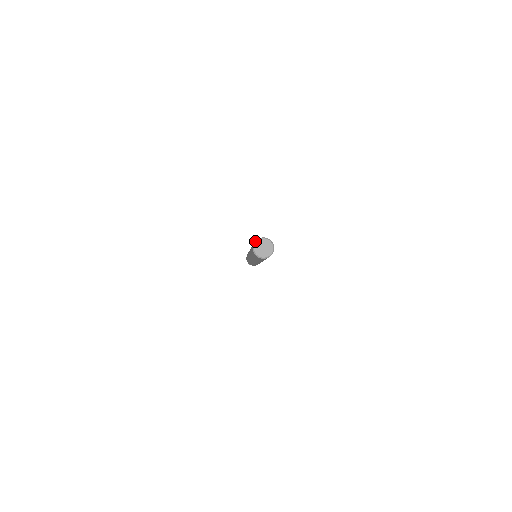
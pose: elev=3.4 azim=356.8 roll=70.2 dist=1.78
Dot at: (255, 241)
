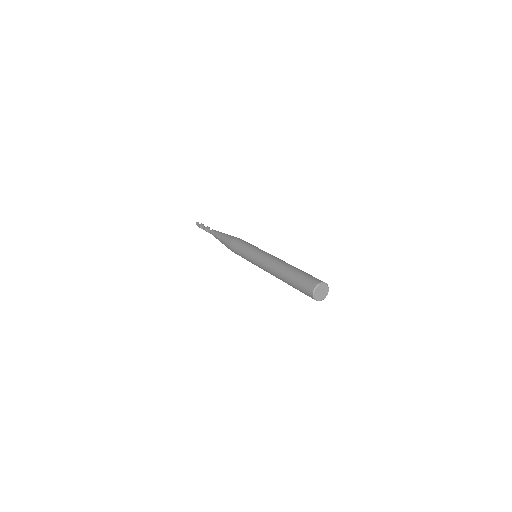
Dot at: (314, 290)
